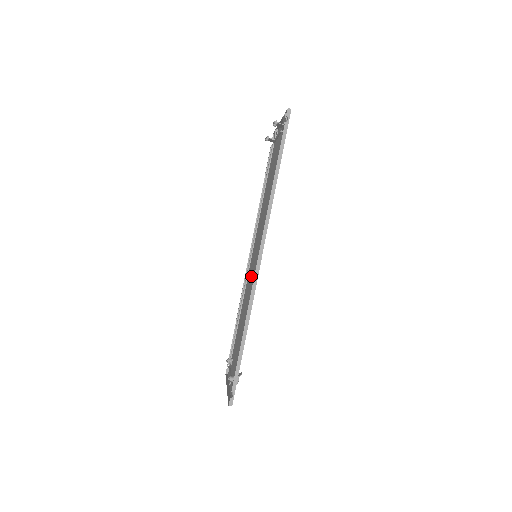
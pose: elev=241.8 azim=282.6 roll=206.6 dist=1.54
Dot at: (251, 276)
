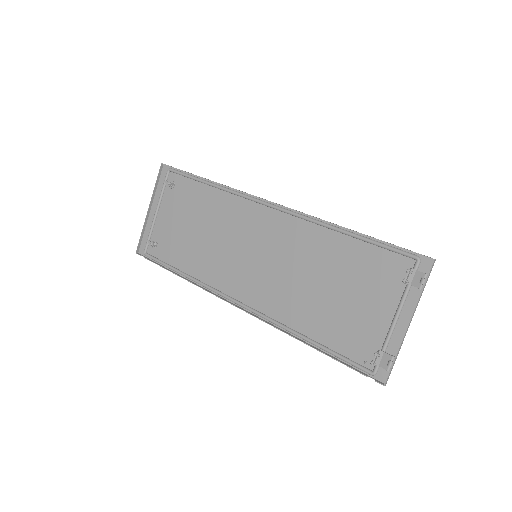
Dot at: (238, 243)
